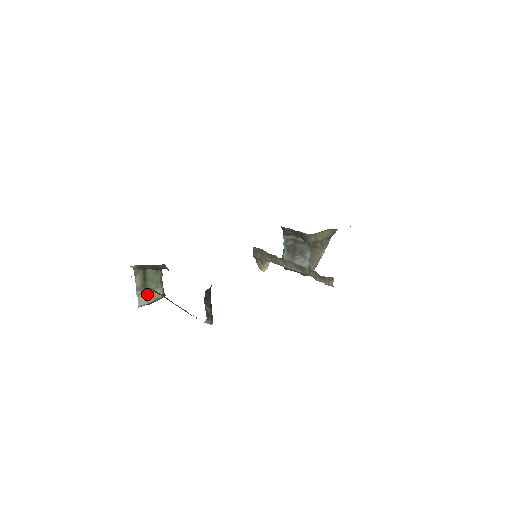
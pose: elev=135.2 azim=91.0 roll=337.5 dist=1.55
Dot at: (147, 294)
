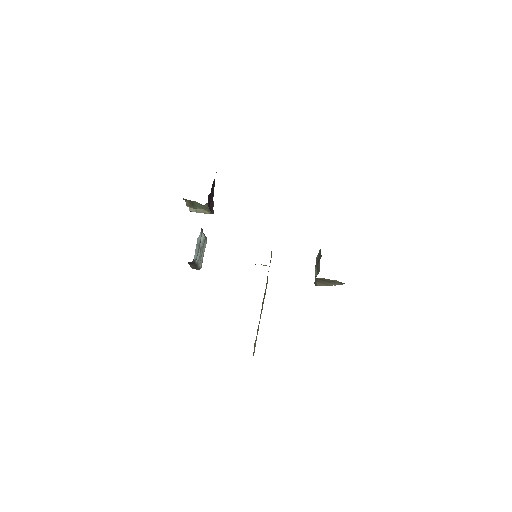
Dot at: (197, 209)
